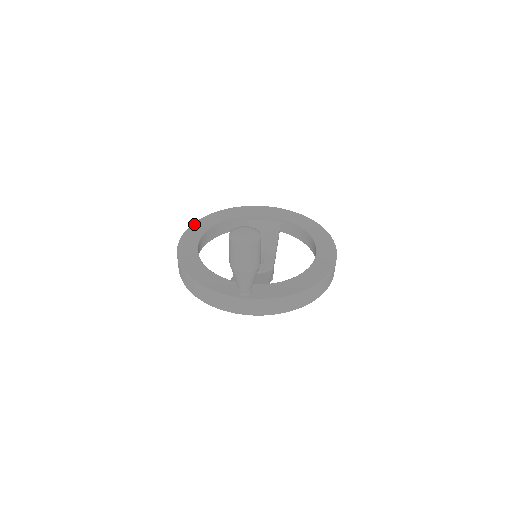
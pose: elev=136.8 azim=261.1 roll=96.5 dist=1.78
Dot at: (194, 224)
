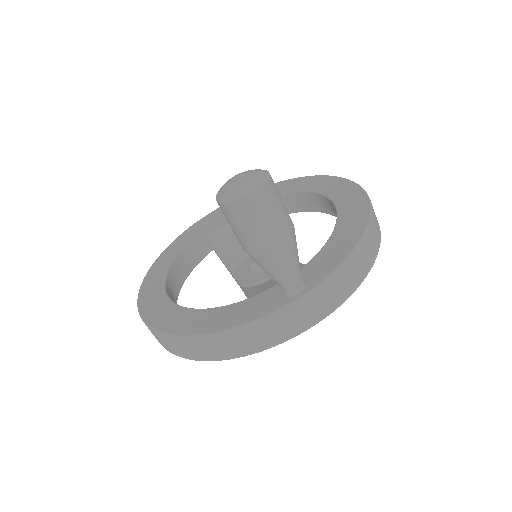
Dot at: (142, 286)
